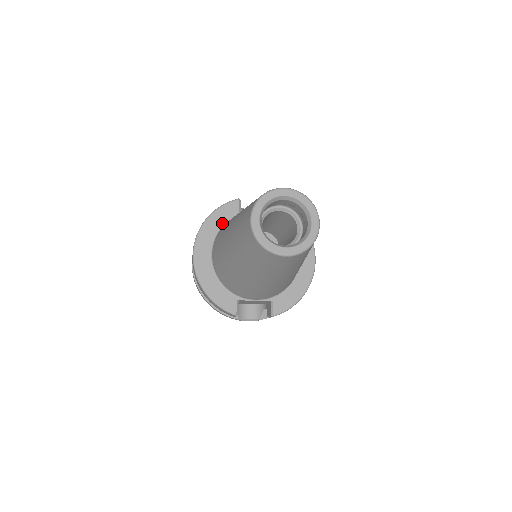
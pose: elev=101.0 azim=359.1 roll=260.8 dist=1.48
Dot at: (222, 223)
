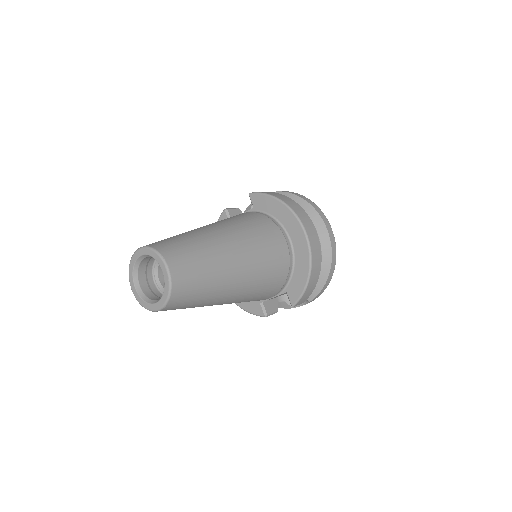
Dot at: occluded
